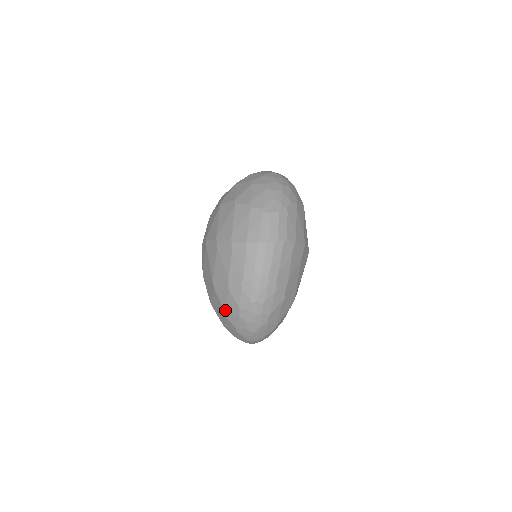
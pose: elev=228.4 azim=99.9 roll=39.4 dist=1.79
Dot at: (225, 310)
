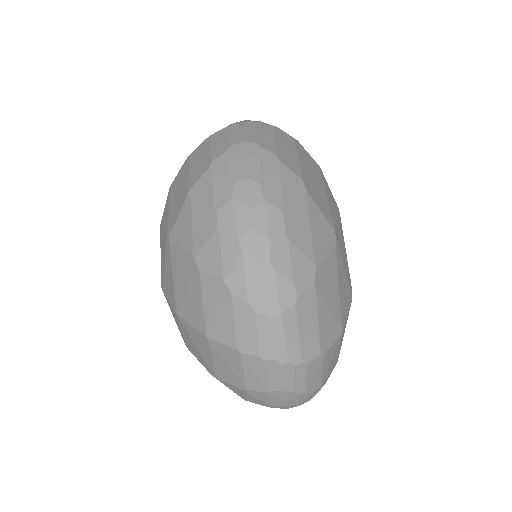
Dot at: (192, 251)
